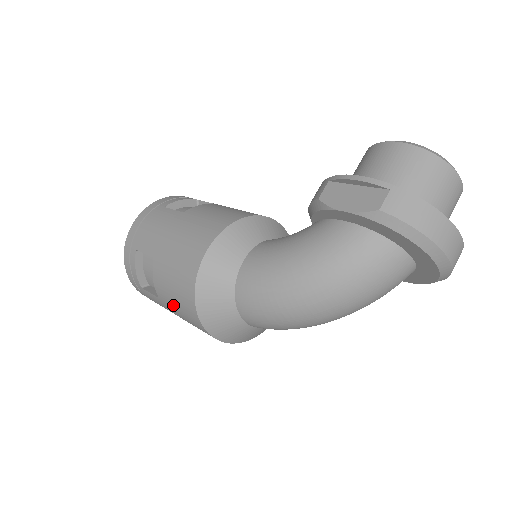
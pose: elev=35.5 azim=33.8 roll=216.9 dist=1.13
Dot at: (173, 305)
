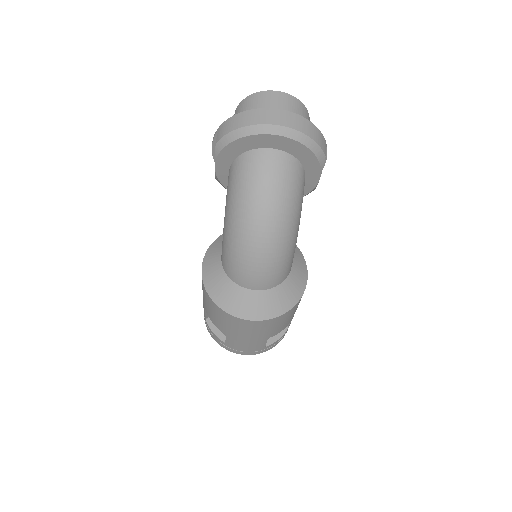
Dot at: (225, 326)
